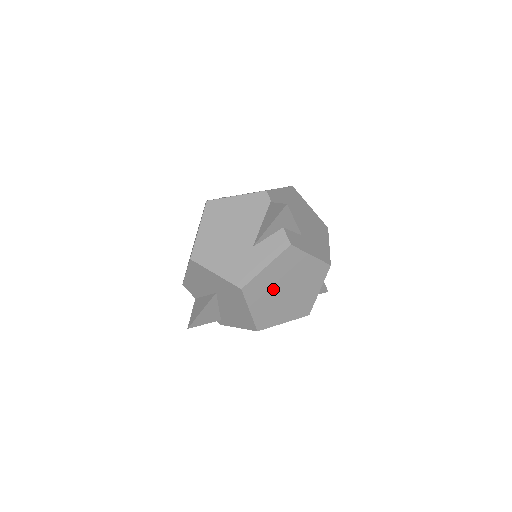
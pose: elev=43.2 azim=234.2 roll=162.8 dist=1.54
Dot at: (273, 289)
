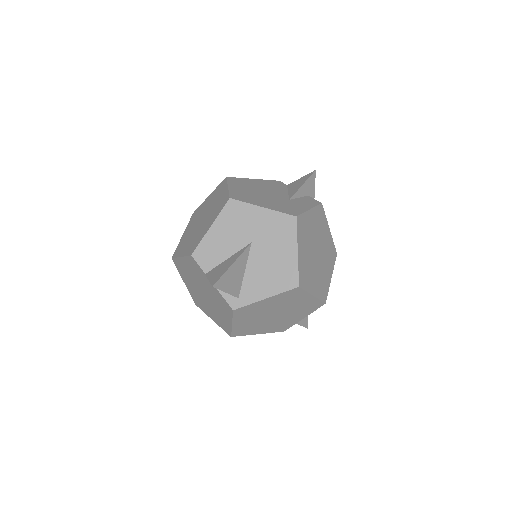
Dot at: (311, 241)
